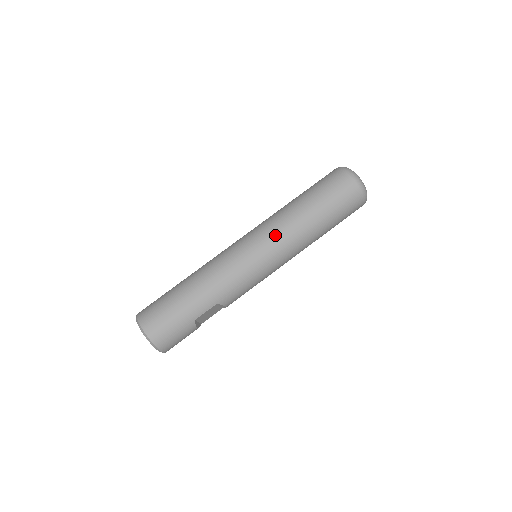
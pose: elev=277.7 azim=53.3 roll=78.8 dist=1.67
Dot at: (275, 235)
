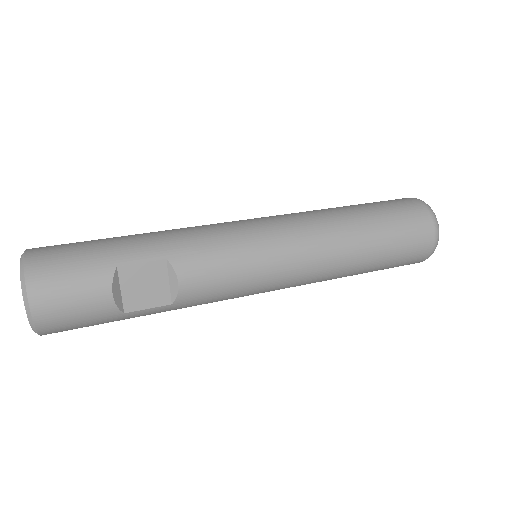
Dot at: (292, 215)
